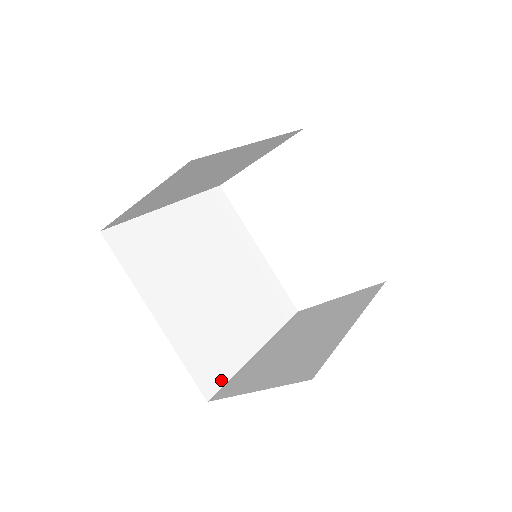
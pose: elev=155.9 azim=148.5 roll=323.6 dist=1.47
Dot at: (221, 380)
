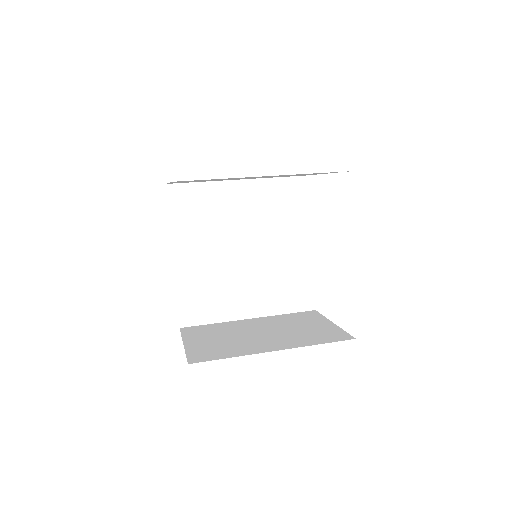
Dot at: (200, 321)
